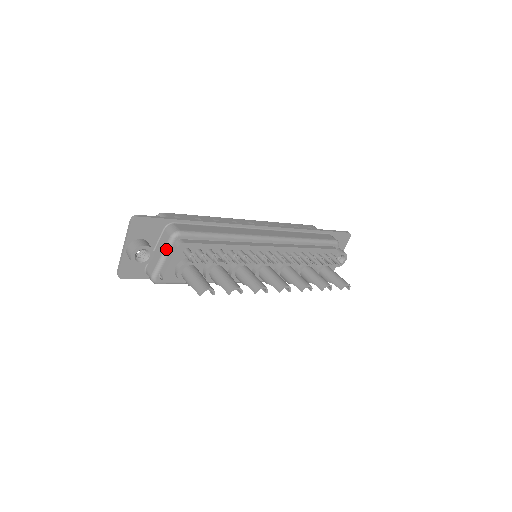
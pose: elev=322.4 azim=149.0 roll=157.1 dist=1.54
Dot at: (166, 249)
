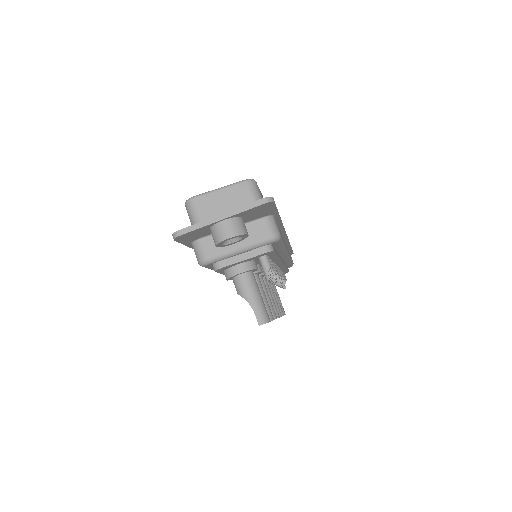
Dot at: (254, 245)
